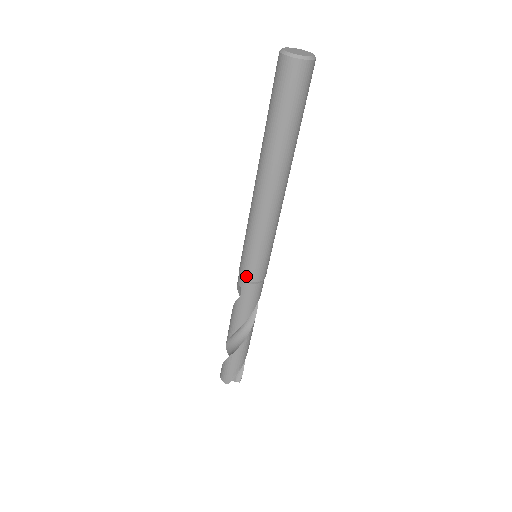
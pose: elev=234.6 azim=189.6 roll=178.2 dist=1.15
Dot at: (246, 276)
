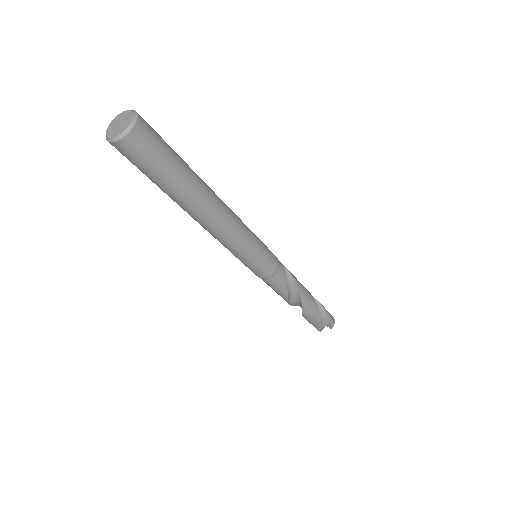
Dot at: occluded
